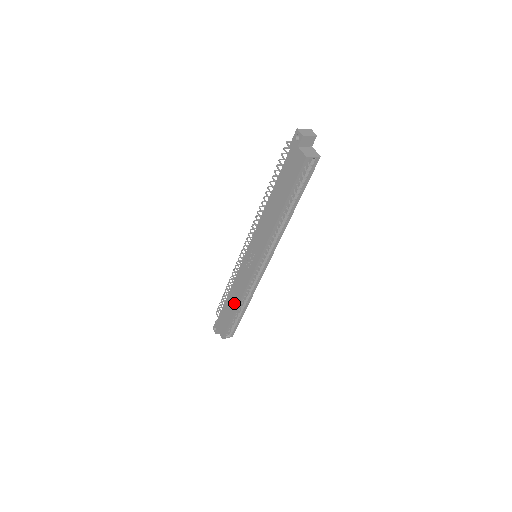
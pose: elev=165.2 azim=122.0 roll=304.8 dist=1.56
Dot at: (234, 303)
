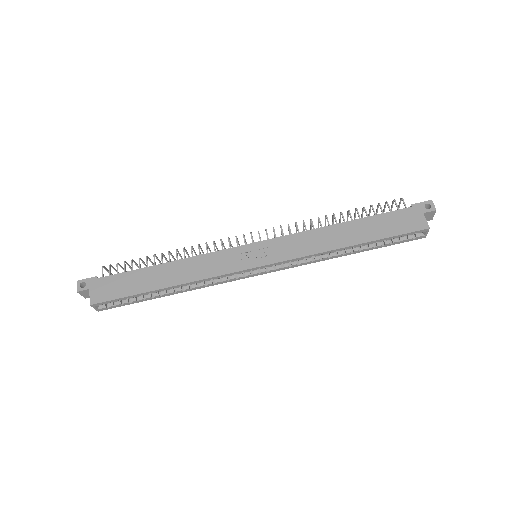
Dot at: (170, 279)
